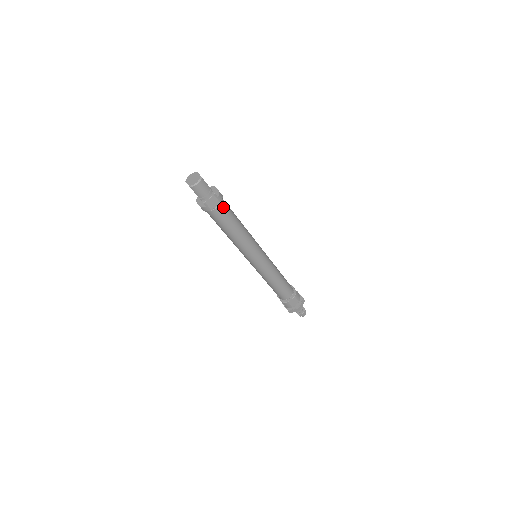
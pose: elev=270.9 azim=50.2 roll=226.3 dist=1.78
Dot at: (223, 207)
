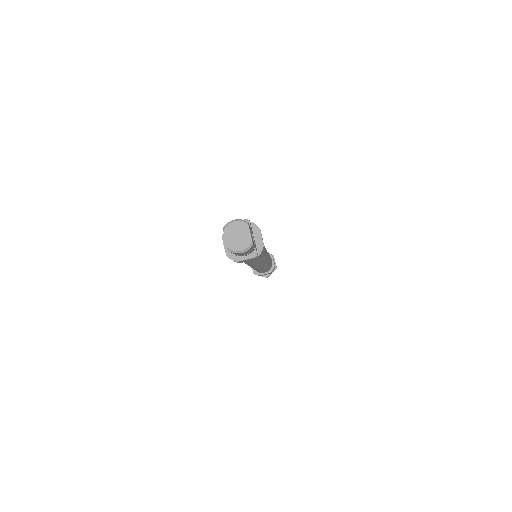
Dot at: occluded
